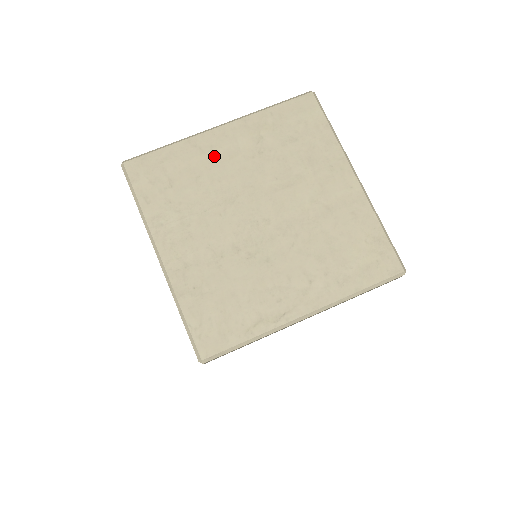
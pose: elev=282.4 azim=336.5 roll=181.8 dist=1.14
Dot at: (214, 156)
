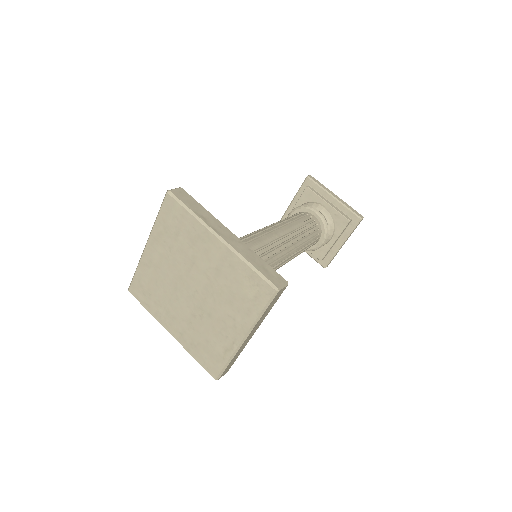
Dot at: (154, 266)
